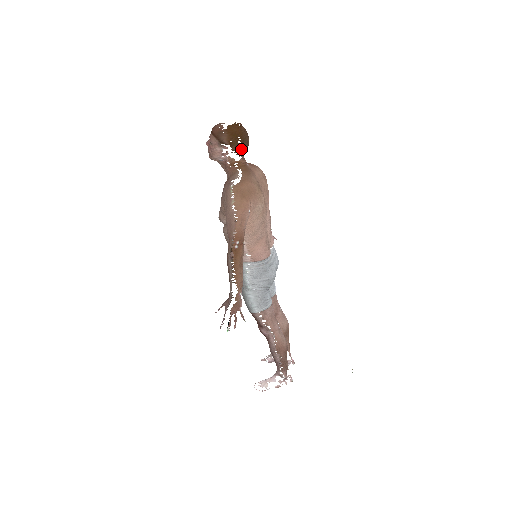
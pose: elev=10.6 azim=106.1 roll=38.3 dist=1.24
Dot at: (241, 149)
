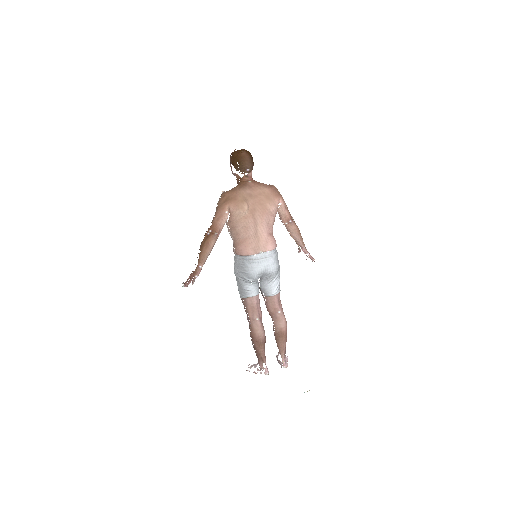
Dot at: (240, 168)
